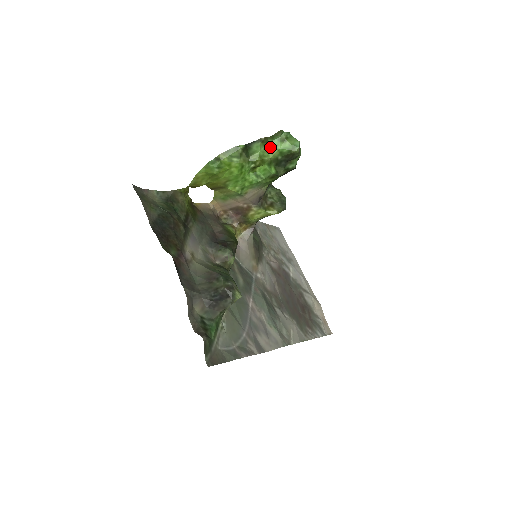
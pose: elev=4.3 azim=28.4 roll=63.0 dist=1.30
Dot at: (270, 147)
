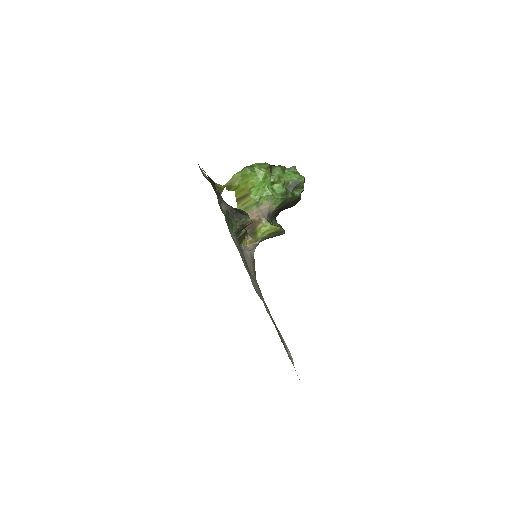
Dot at: (286, 174)
